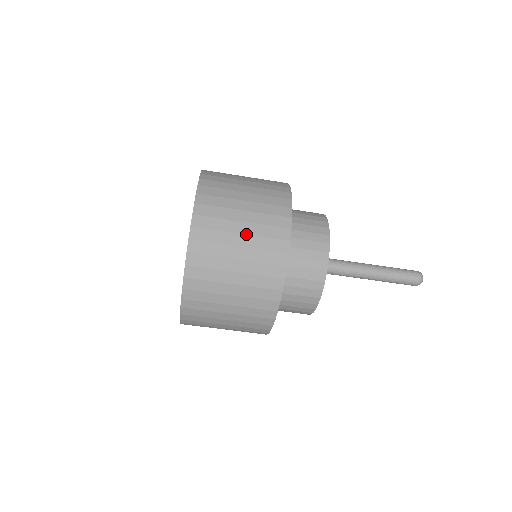
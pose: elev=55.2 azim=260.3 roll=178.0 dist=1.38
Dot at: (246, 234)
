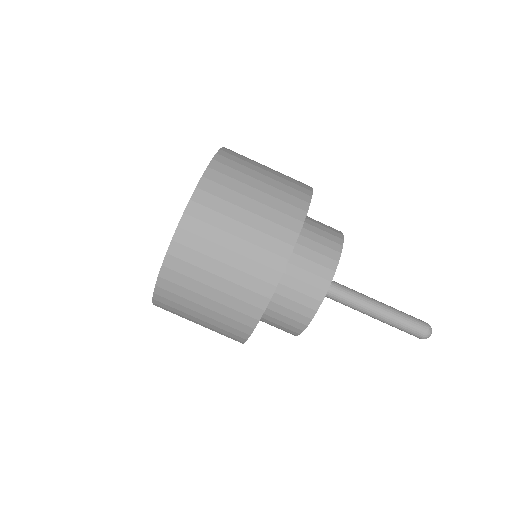
Dot at: (242, 238)
